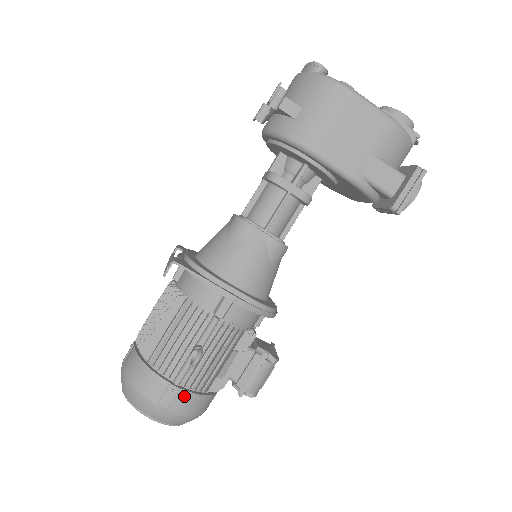
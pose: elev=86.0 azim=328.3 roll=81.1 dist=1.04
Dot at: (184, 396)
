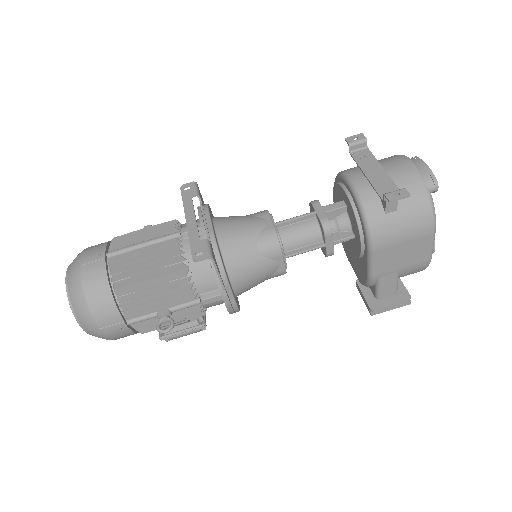
Dot at: (126, 332)
